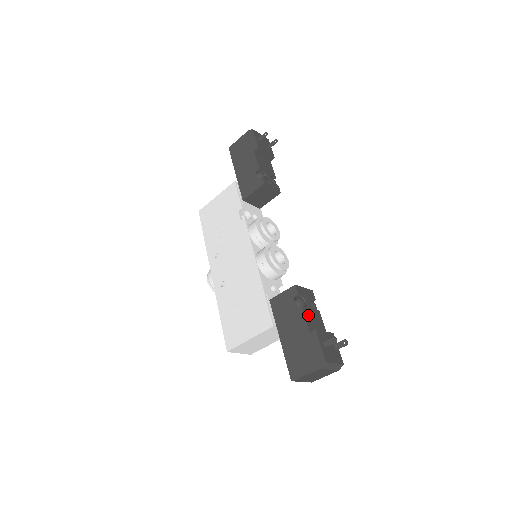
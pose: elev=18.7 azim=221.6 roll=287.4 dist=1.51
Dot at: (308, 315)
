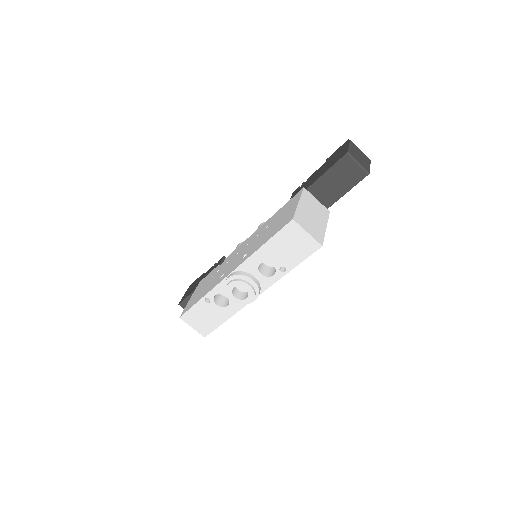
Dot at: occluded
